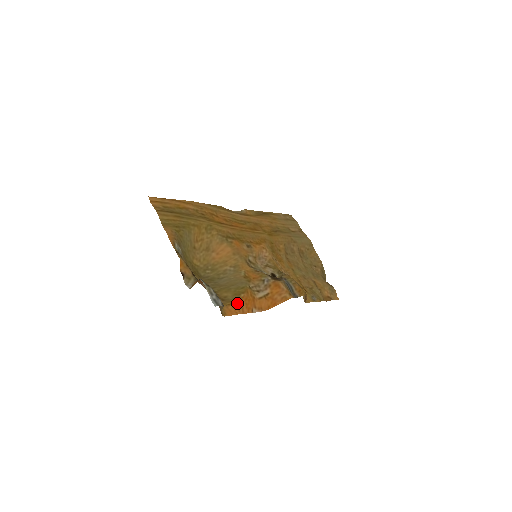
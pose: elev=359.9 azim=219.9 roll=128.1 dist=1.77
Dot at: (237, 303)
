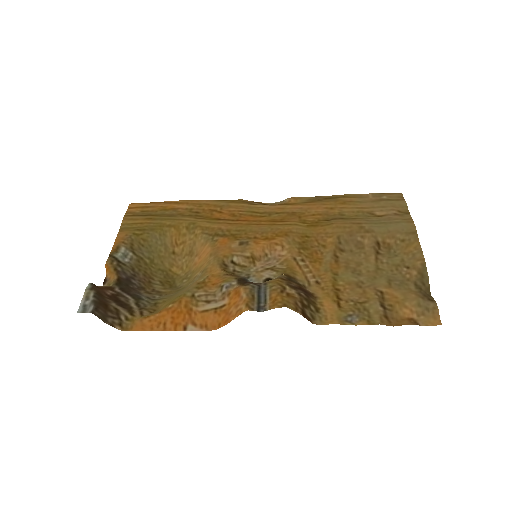
Dot at: (158, 316)
